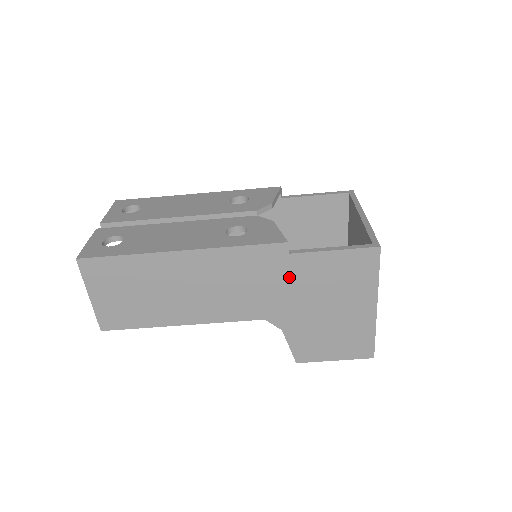
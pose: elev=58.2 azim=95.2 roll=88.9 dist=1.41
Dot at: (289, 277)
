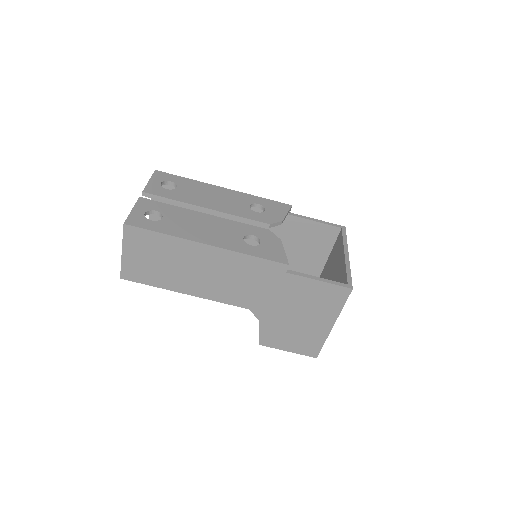
Dot at: (279, 287)
